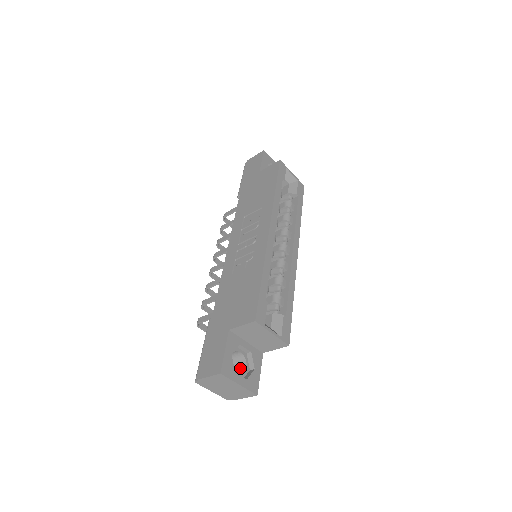
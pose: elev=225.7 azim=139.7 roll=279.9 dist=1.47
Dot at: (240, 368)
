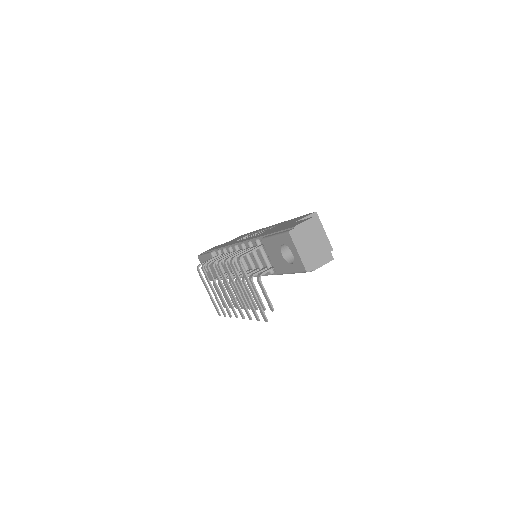
Dot at: occluded
